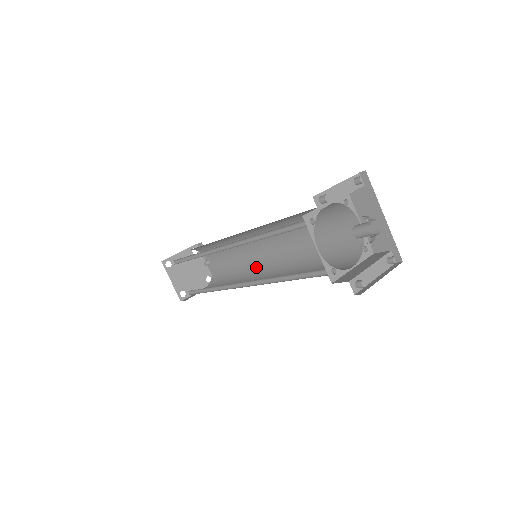
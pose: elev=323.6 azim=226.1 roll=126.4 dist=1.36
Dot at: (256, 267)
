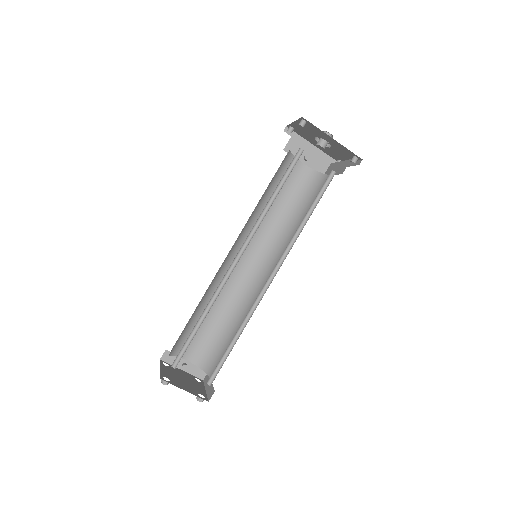
Dot at: (248, 290)
